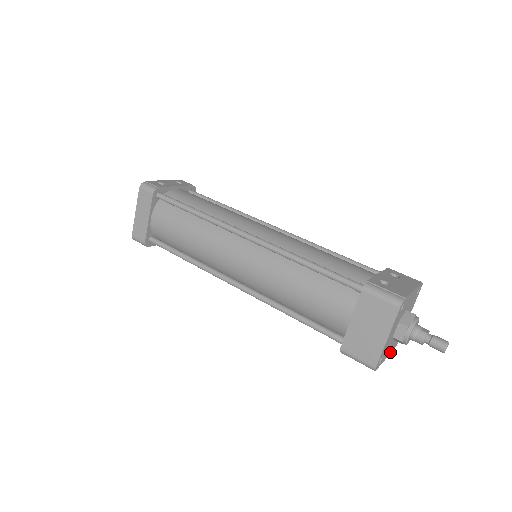
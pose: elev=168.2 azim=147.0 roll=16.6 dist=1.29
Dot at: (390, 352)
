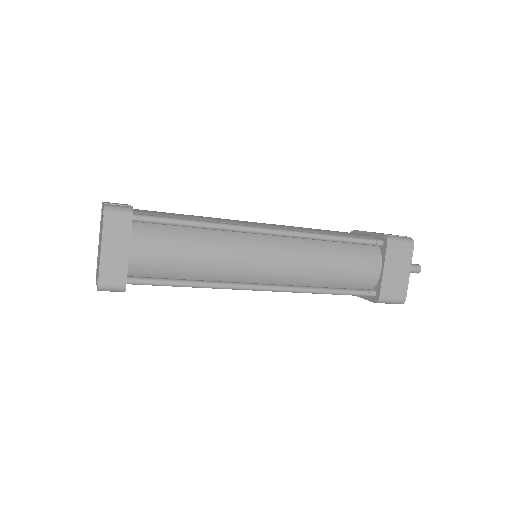
Dot at: occluded
